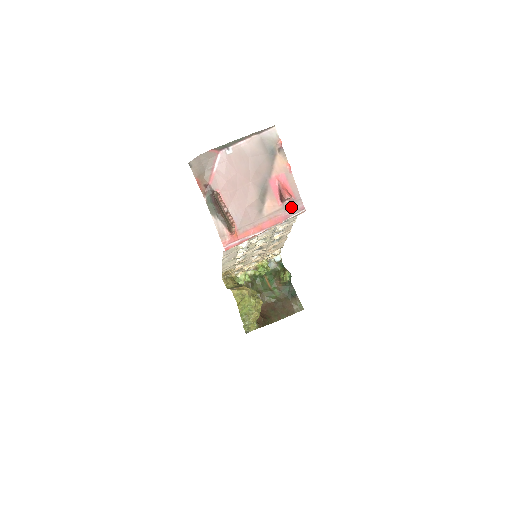
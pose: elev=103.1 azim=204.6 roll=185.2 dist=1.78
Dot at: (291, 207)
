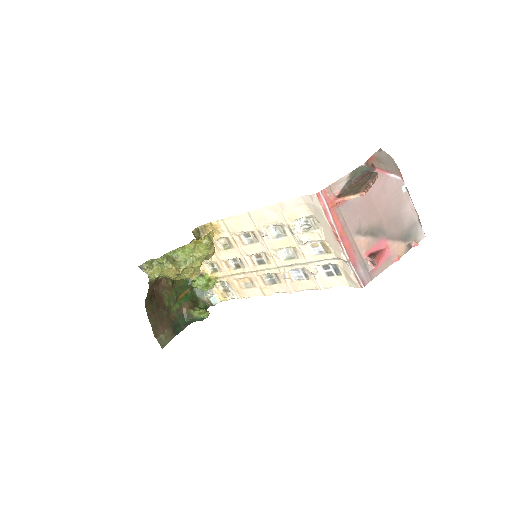
Dot at: (364, 269)
